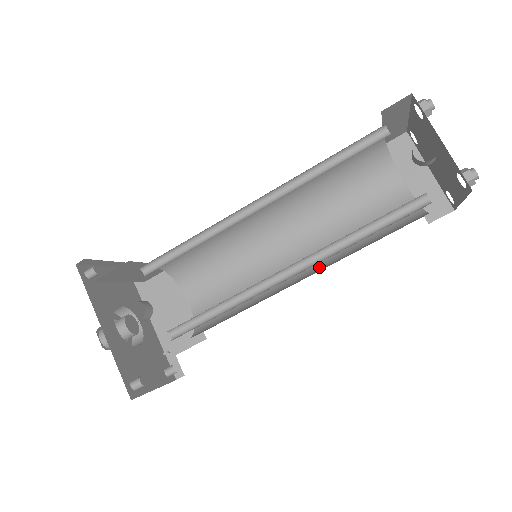
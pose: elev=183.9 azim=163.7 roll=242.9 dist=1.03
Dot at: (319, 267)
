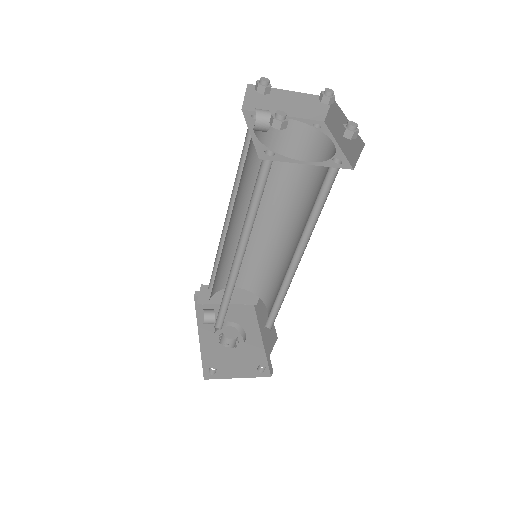
Dot at: occluded
